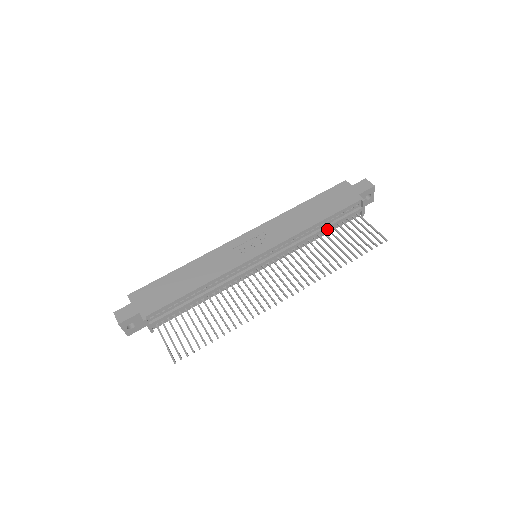
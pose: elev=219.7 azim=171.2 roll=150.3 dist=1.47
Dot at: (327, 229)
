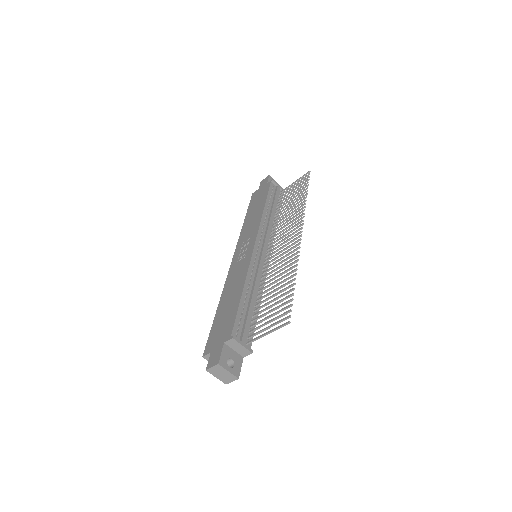
Dot at: (275, 208)
